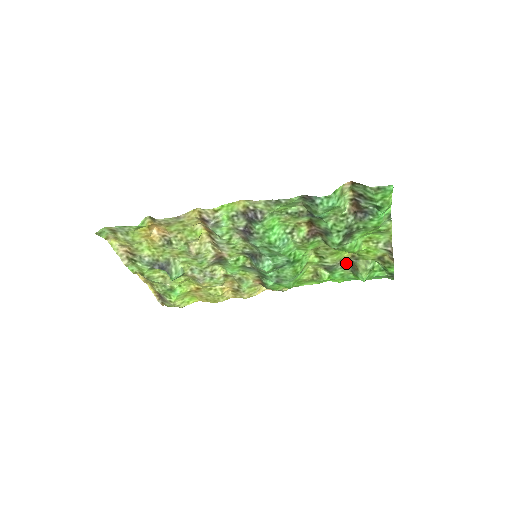
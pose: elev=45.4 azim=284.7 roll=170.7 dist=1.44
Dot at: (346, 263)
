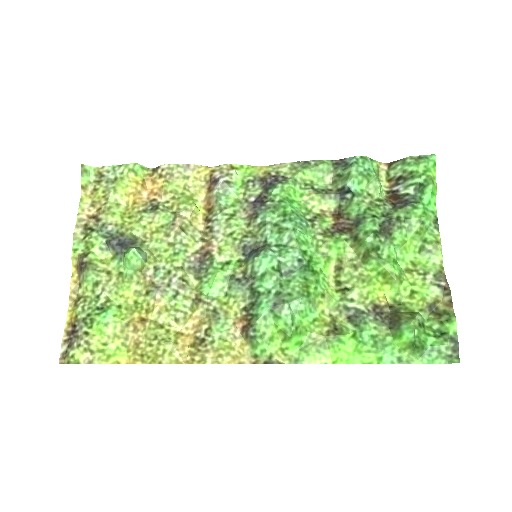
Dot at: (381, 314)
